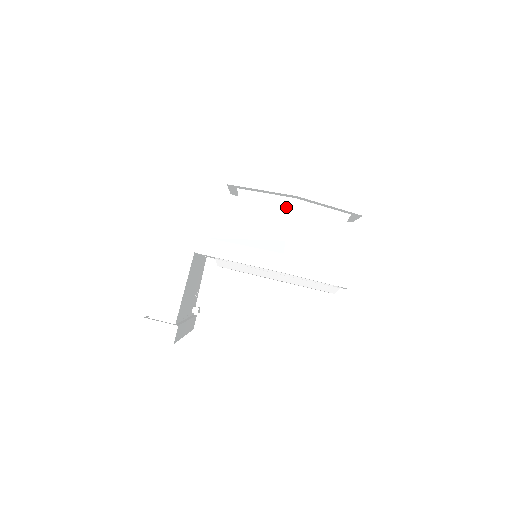
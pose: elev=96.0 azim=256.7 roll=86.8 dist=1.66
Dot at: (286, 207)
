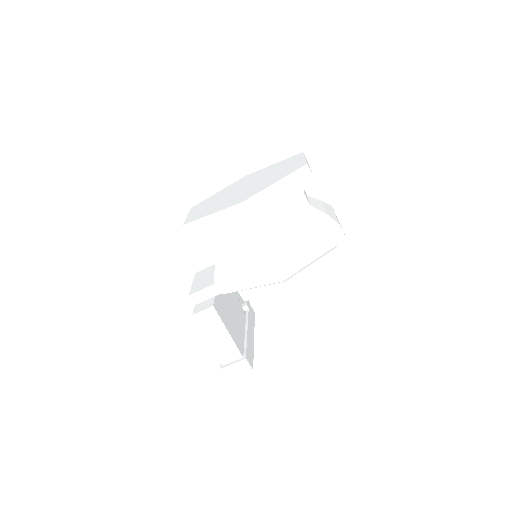
Dot at: (248, 220)
